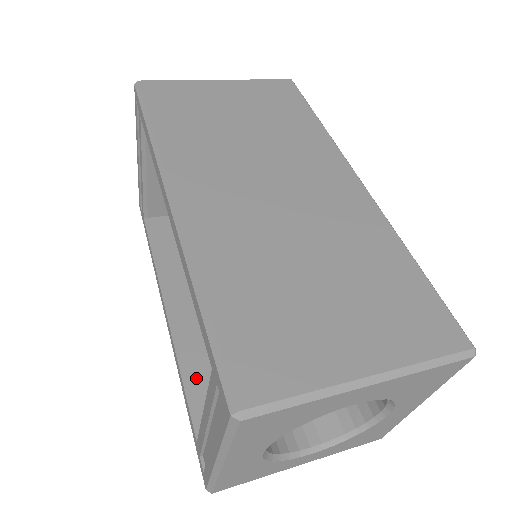
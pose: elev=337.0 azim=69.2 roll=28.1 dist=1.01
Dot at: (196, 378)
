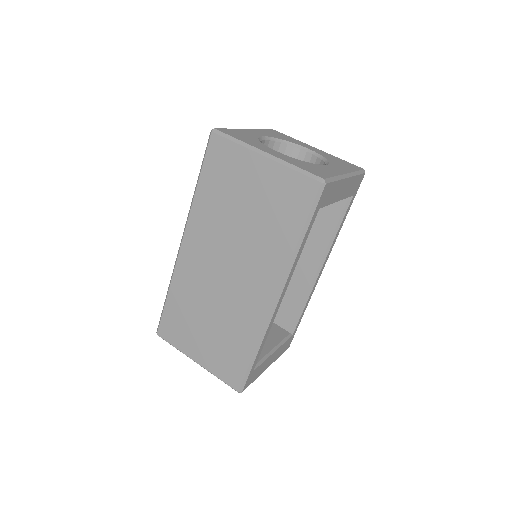
Dot at: occluded
